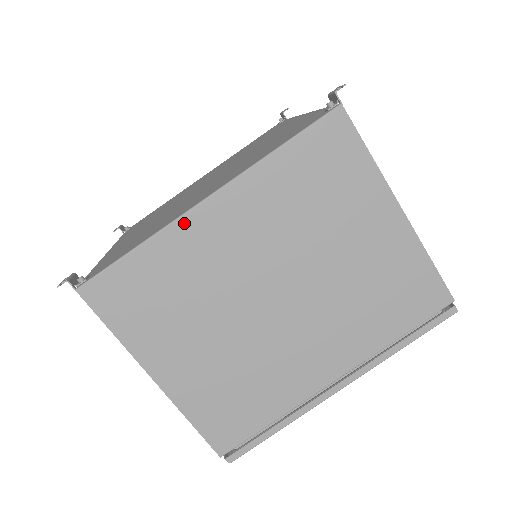
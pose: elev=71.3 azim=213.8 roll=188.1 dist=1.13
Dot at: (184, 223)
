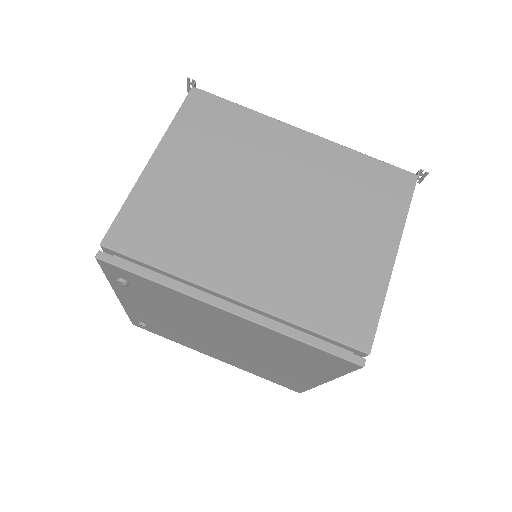
Dot at: (280, 125)
